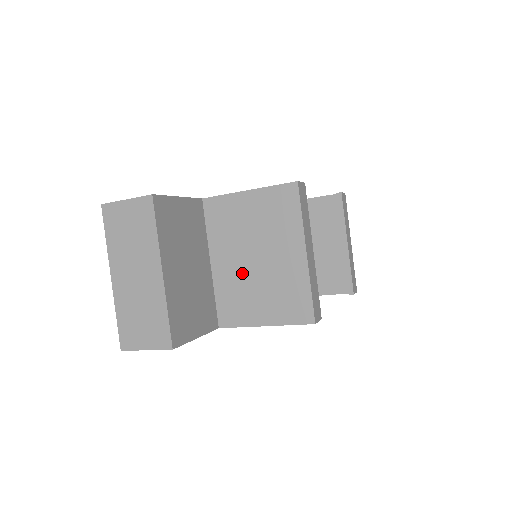
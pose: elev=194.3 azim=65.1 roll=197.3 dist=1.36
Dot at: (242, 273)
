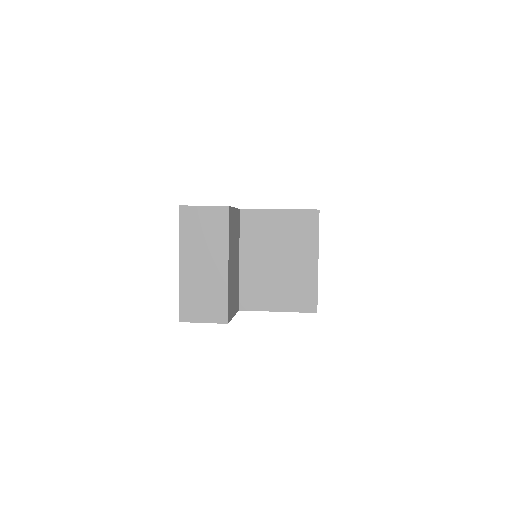
Dot at: (265, 270)
